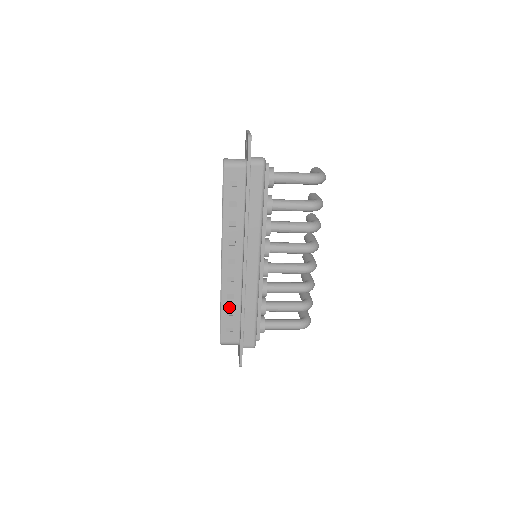
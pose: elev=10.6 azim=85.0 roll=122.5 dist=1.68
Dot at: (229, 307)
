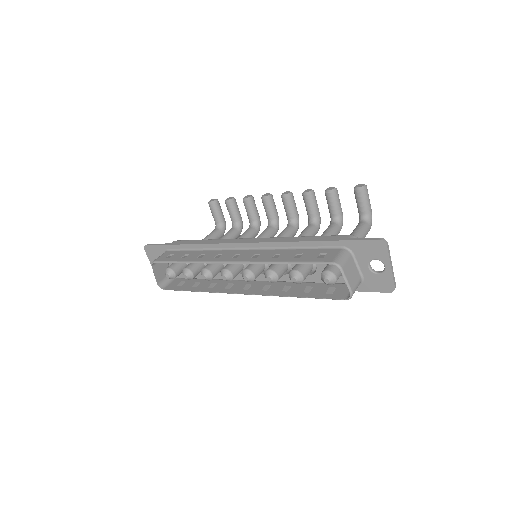
Dot at: (202, 287)
